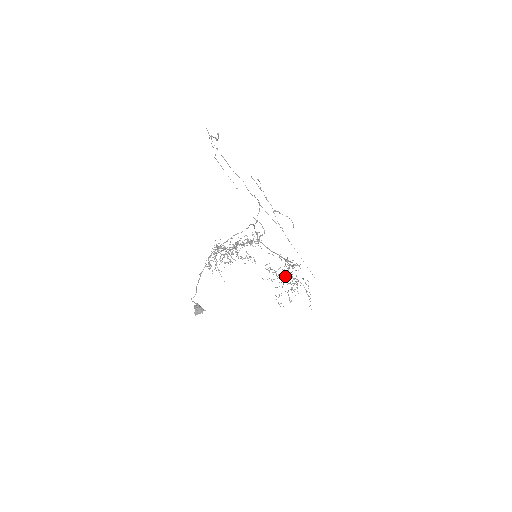
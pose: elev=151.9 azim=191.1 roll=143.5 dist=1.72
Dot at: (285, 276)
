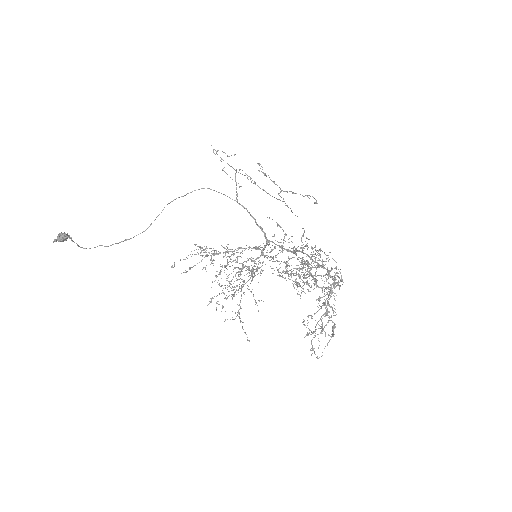
Dot at: occluded
